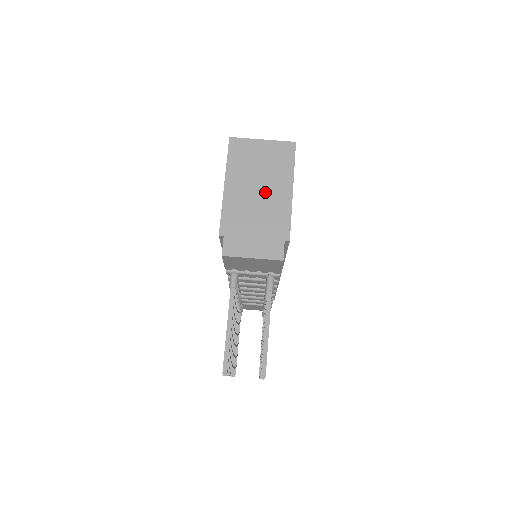
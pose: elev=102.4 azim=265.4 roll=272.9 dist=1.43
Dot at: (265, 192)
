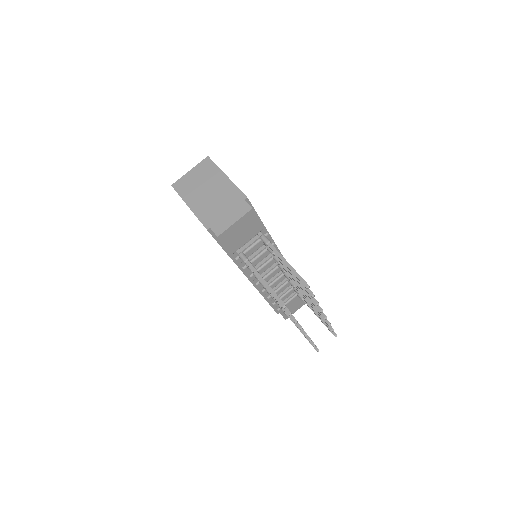
Dot at: (213, 190)
